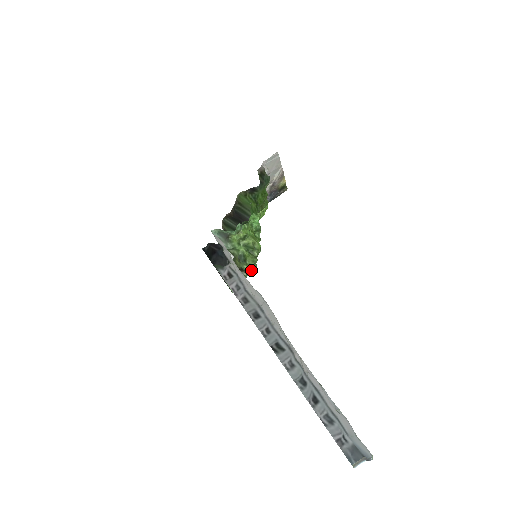
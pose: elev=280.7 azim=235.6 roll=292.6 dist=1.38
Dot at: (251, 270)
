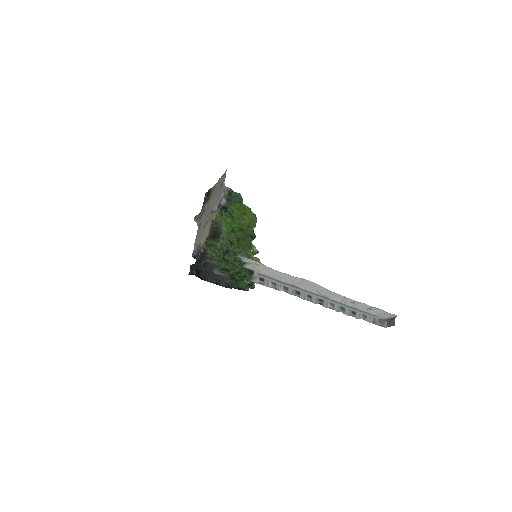
Dot at: occluded
